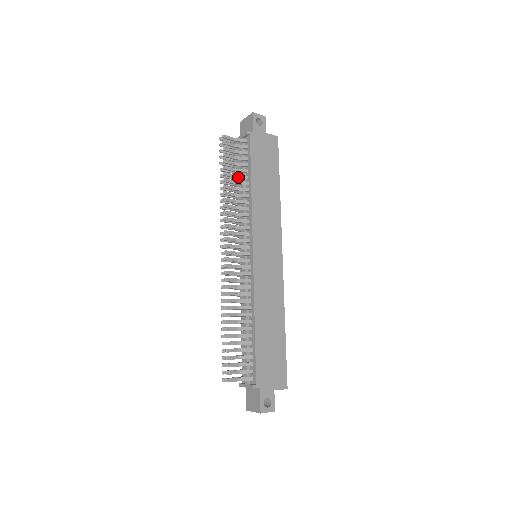
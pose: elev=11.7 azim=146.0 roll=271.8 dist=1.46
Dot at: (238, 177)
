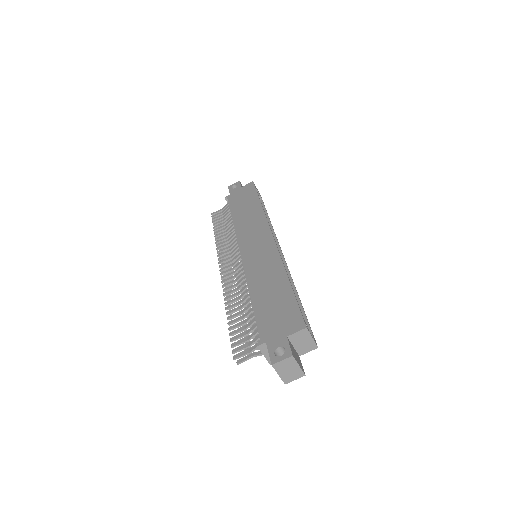
Dot at: (227, 224)
